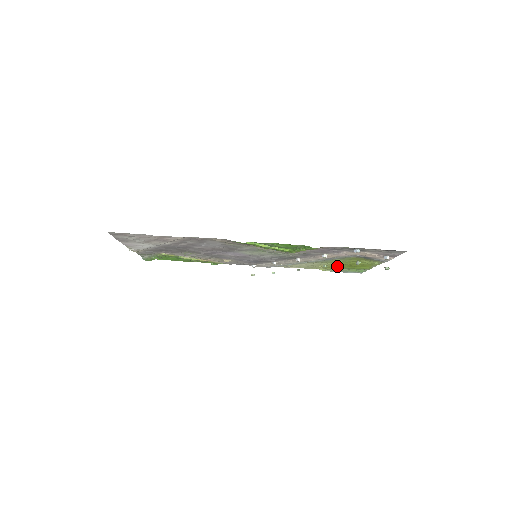
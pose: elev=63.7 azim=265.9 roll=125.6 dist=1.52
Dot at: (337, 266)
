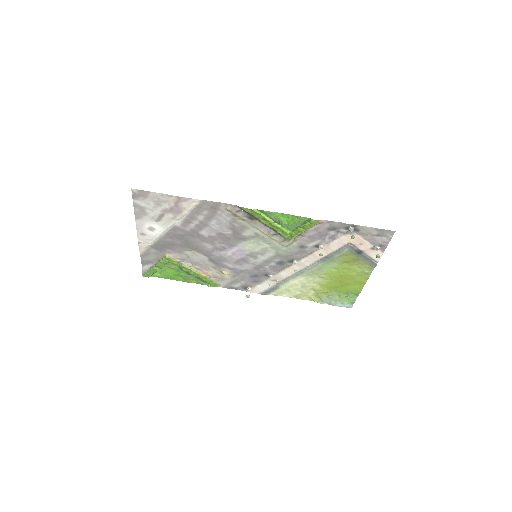
Dot at: (329, 285)
